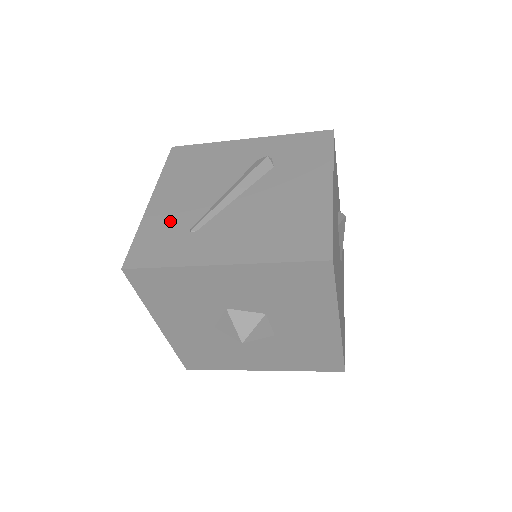
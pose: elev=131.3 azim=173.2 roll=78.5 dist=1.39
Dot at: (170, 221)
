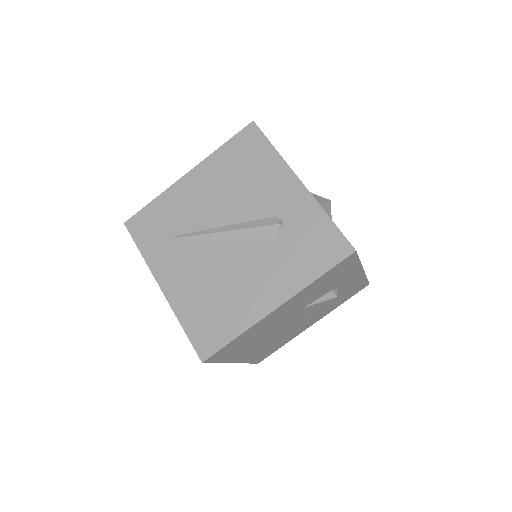
Dot at: (176, 212)
